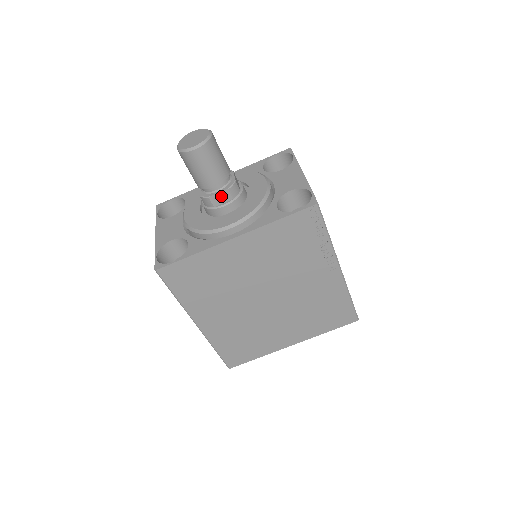
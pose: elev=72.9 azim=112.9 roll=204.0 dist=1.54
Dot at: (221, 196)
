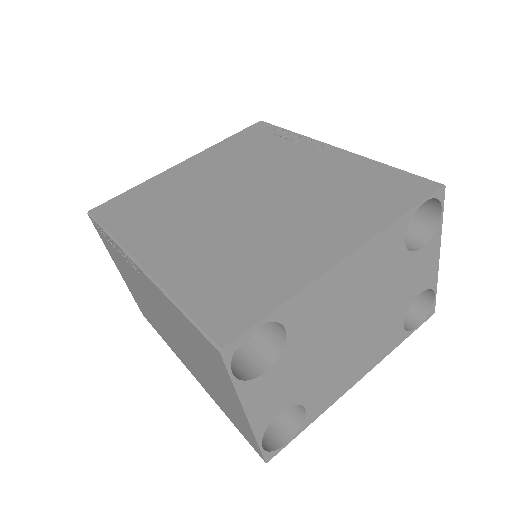
Dot at: occluded
